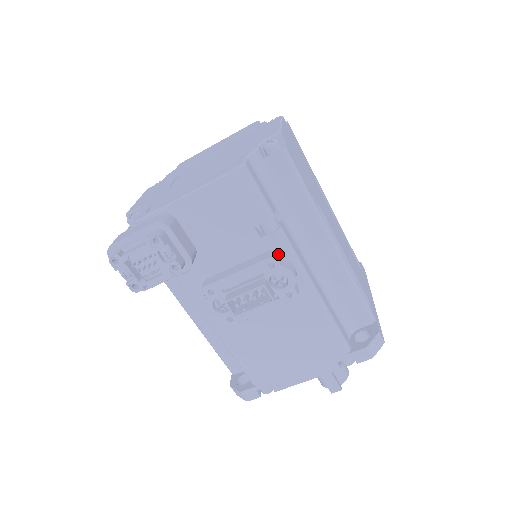
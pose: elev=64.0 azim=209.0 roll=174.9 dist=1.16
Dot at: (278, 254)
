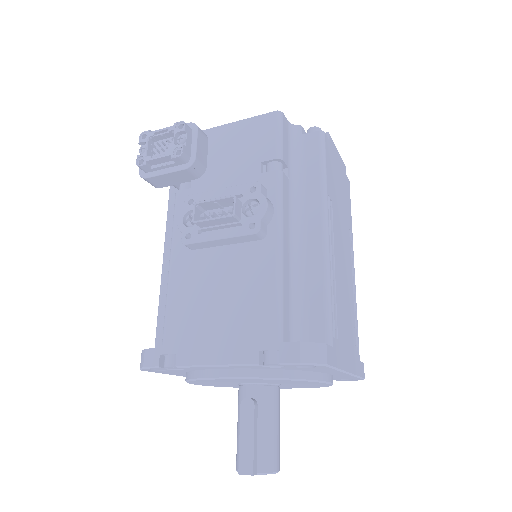
Dot at: (266, 190)
